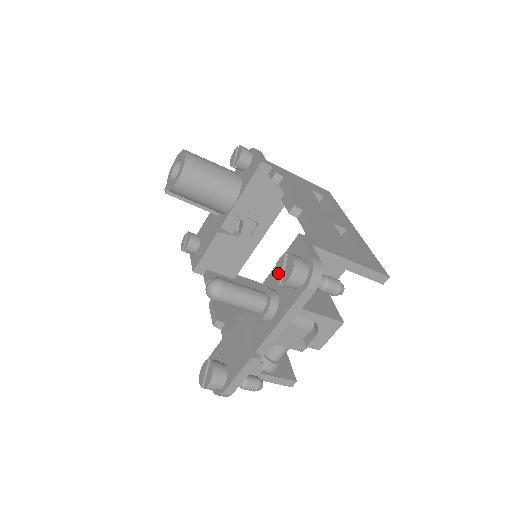
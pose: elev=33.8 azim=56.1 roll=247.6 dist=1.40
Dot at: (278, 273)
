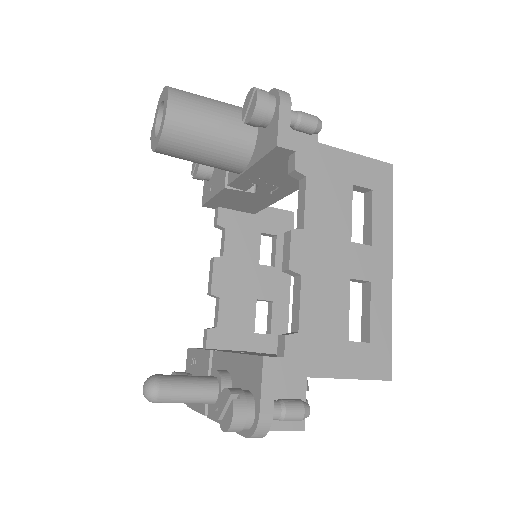
Dot at: (221, 405)
